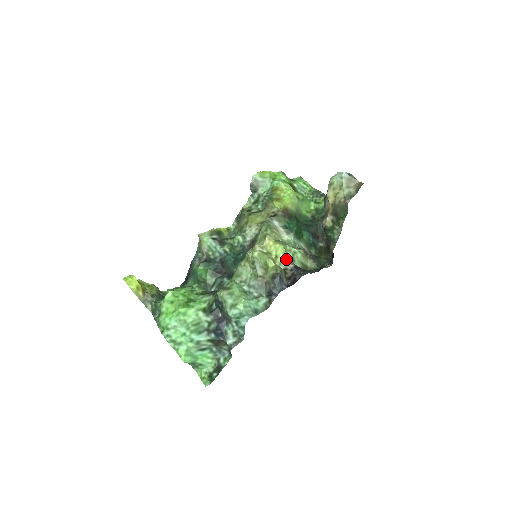
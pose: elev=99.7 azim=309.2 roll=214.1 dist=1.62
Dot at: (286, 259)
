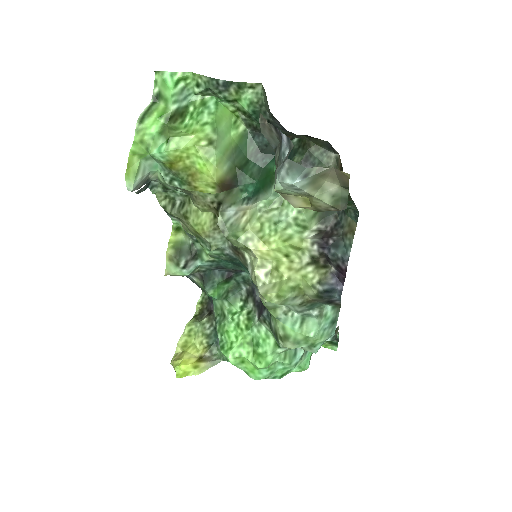
Dot at: (299, 246)
